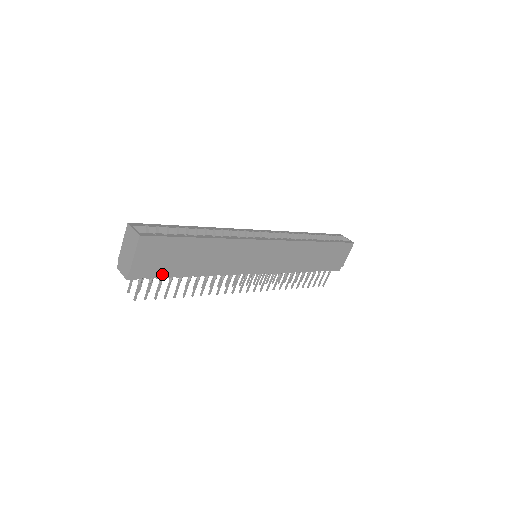
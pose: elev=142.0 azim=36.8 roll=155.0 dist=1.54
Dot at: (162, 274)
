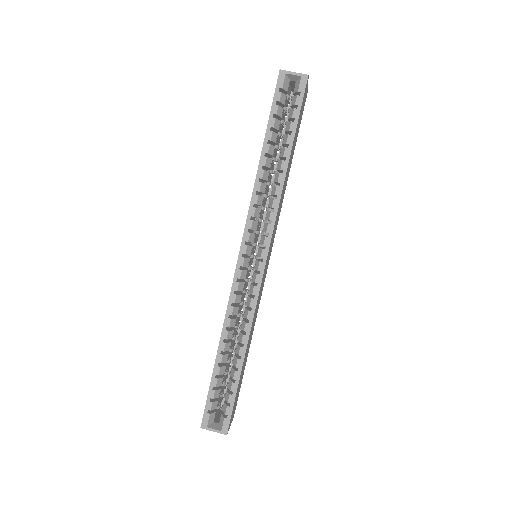
Dot at: occluded
